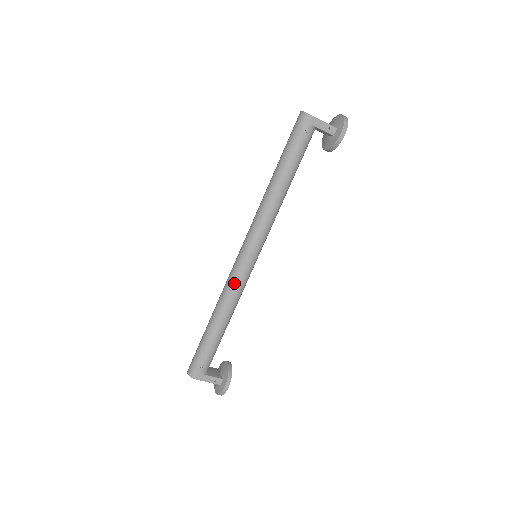
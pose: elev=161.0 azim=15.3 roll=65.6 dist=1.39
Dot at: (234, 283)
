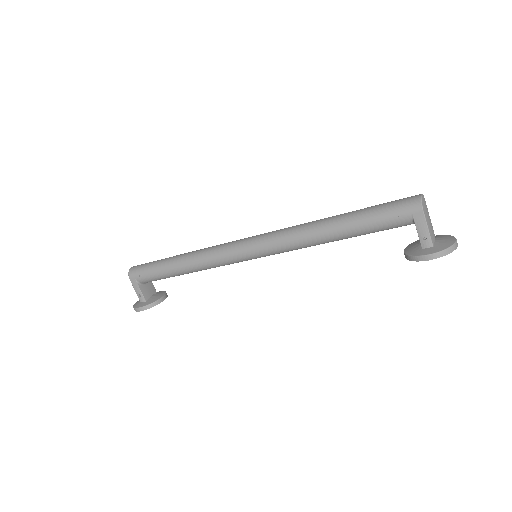
Dot at: (217, 253)
